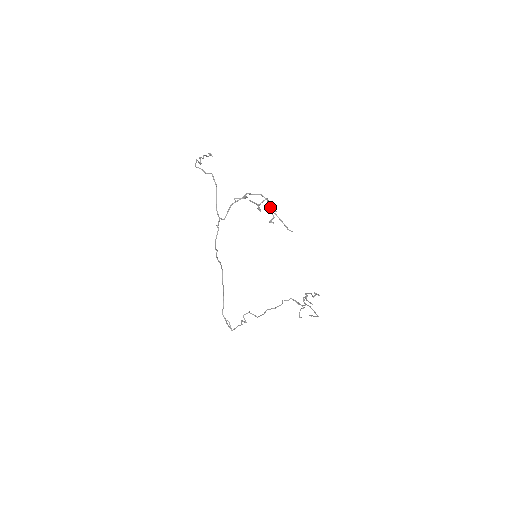
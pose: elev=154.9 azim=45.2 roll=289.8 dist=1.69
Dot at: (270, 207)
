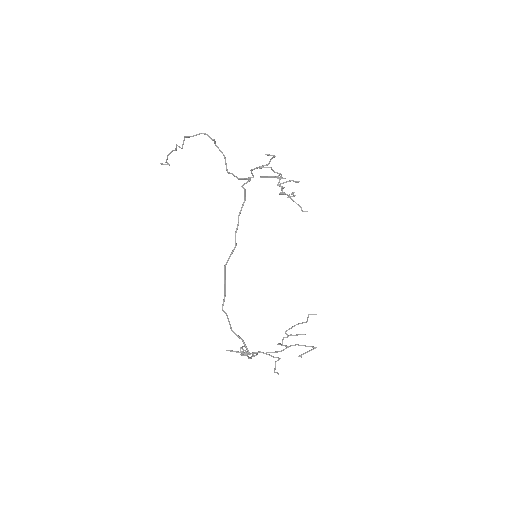
Dot at: (288, 181)
